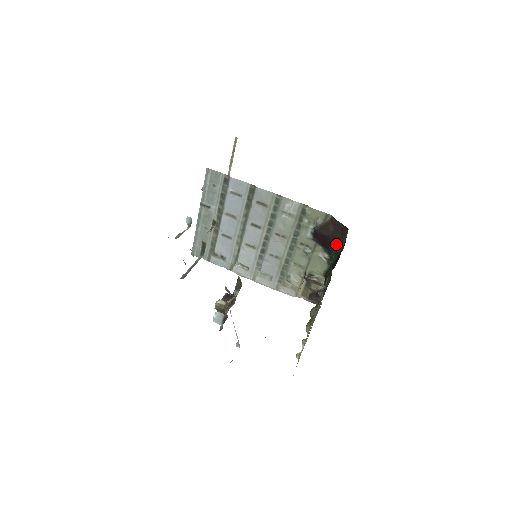
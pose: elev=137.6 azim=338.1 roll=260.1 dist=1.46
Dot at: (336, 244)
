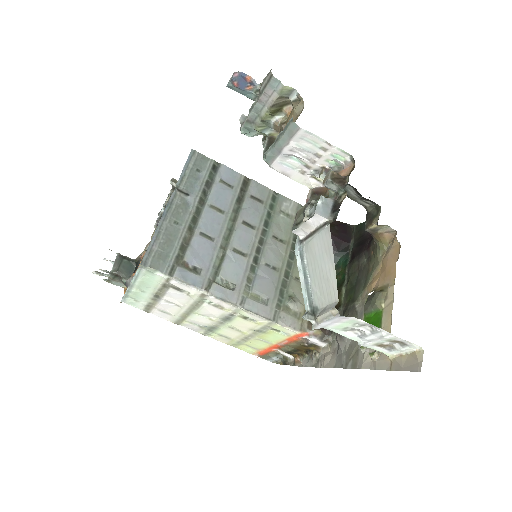
Dot at: (344, 244)
